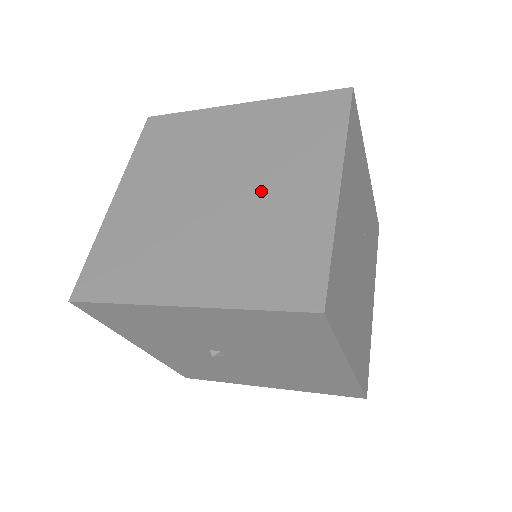
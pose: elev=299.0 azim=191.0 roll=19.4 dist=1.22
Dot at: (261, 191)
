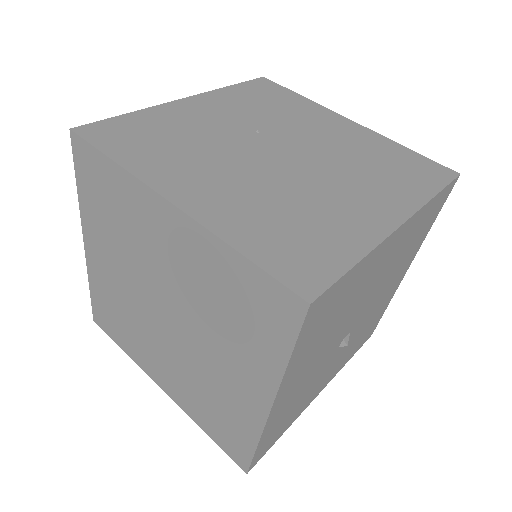
Dot at: (170, 279)
